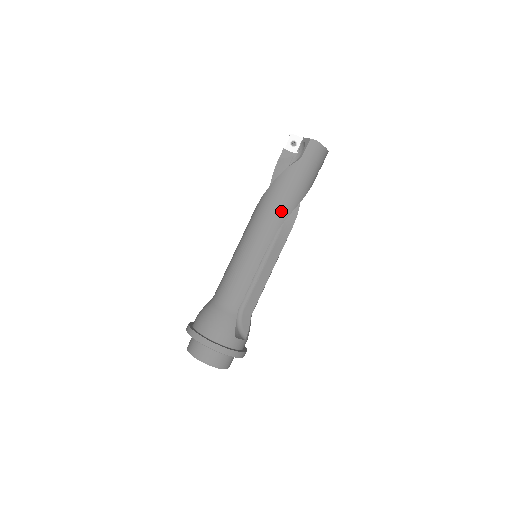
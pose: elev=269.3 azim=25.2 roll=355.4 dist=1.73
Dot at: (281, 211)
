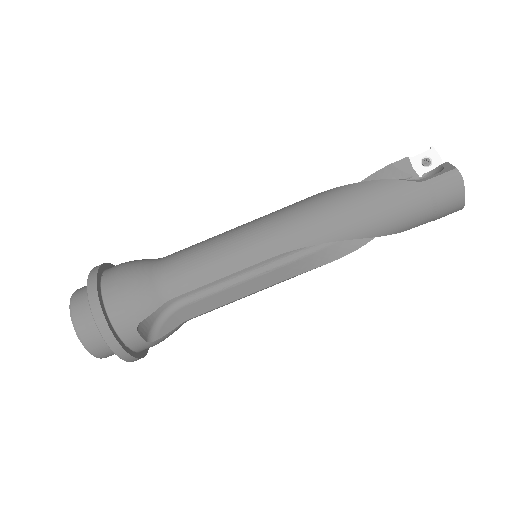
Dot at: (335, 226)
